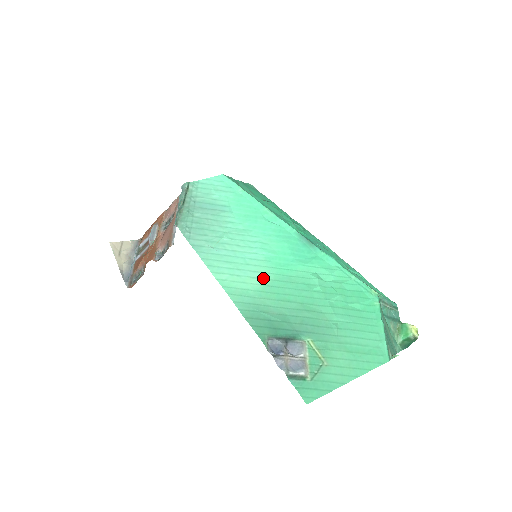
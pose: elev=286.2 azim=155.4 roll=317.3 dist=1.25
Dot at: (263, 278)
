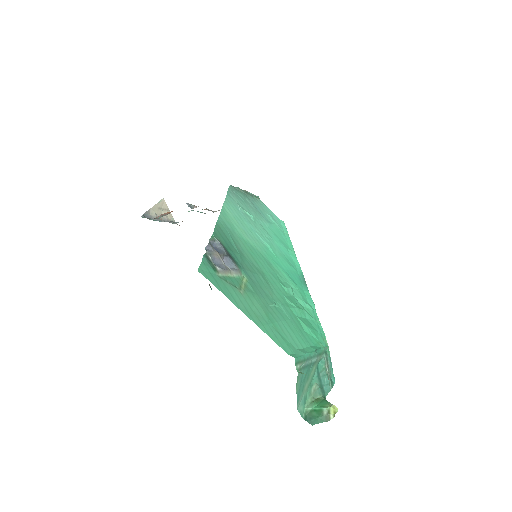
Dot at: (253, 242)
